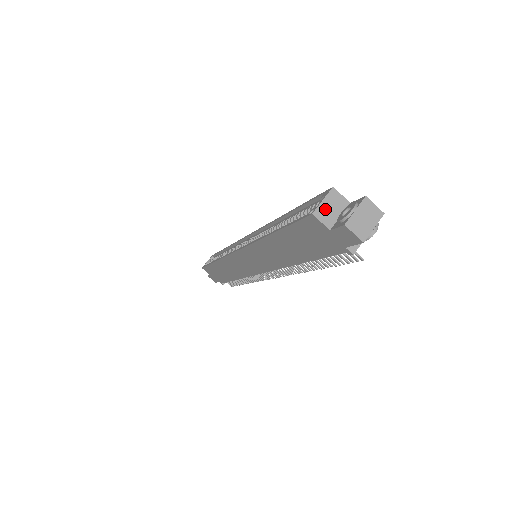
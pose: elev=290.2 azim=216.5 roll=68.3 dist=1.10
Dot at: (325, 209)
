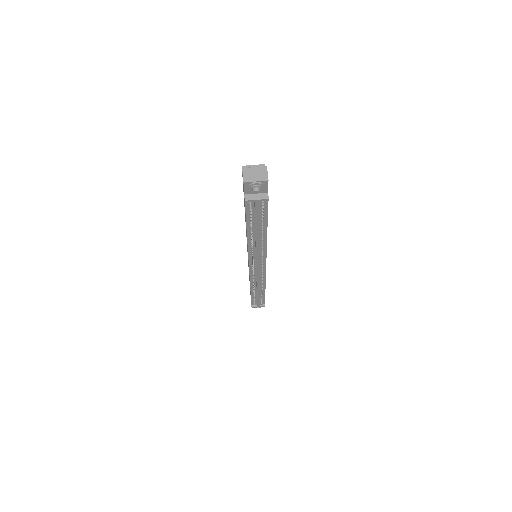
Dot at: occluded
